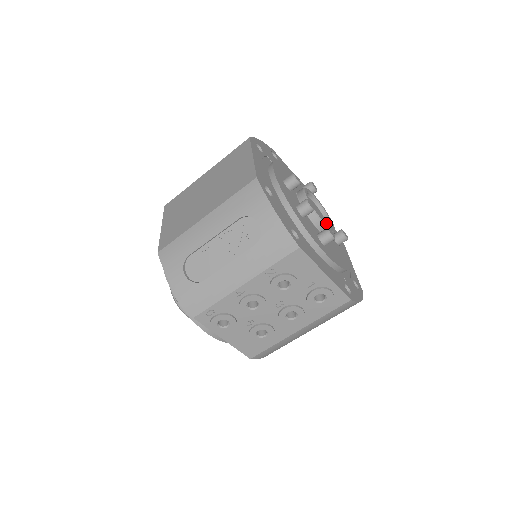
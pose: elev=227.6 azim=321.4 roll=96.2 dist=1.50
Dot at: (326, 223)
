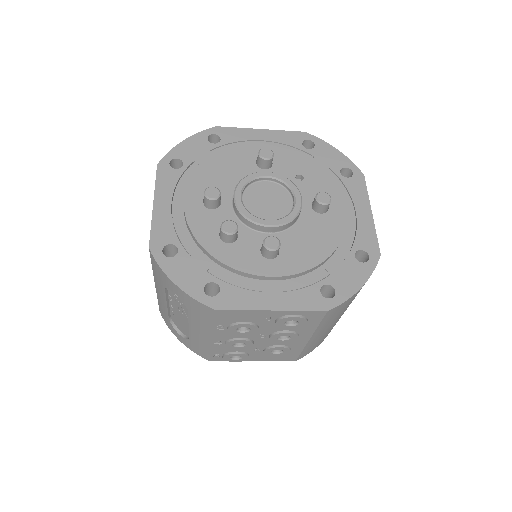
Dot at: (290, 202)
